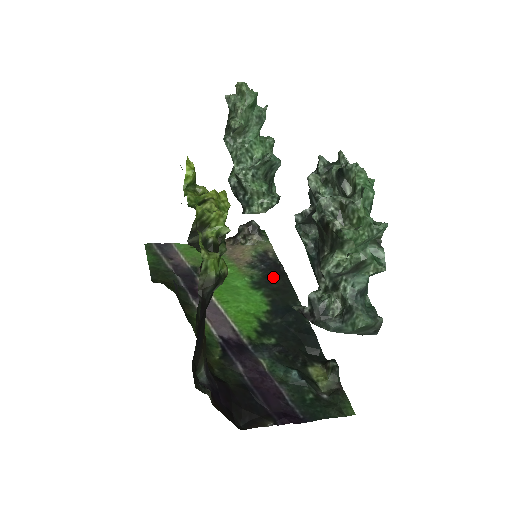
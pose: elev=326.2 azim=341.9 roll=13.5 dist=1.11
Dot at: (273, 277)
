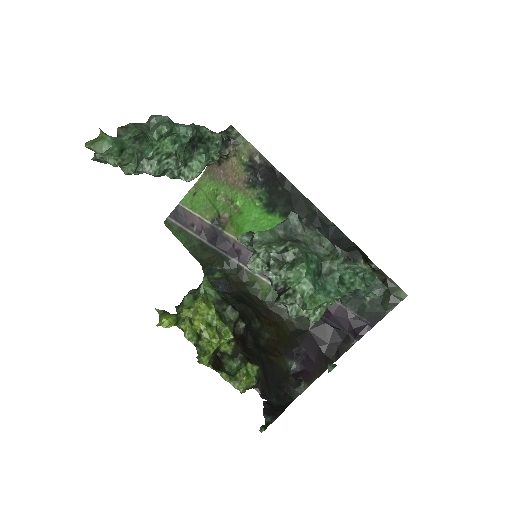
Dot at: (276, 190)
